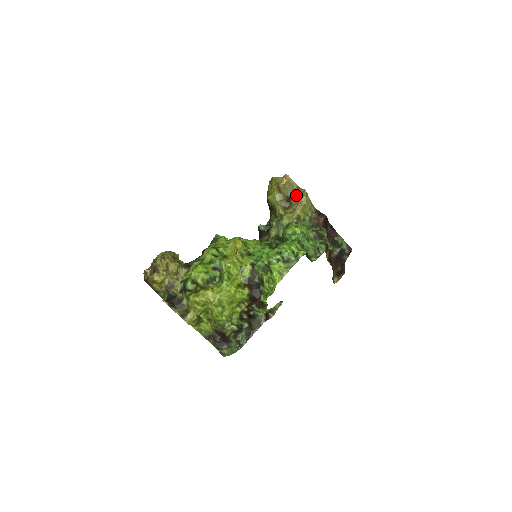
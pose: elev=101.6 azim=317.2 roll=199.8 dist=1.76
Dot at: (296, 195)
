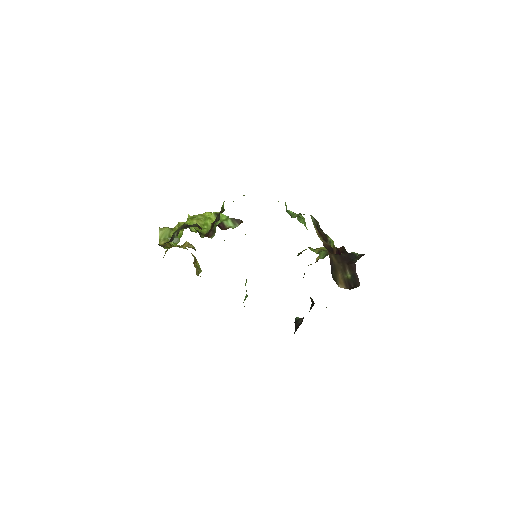
Dot at: occluded
